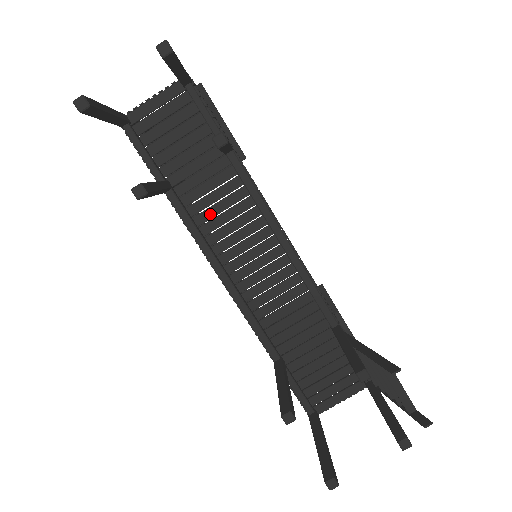
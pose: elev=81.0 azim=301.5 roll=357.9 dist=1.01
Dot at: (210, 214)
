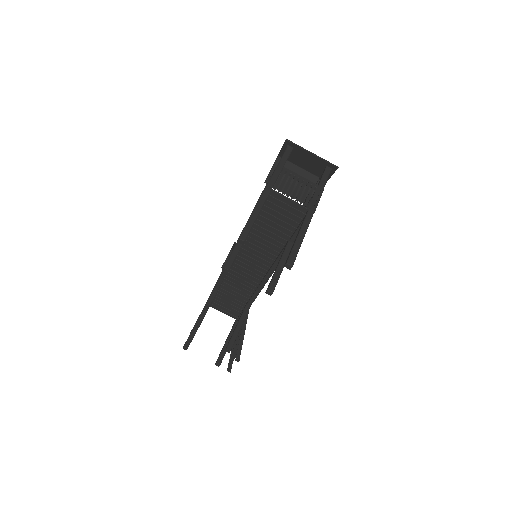
Dot at: (255, 243)
